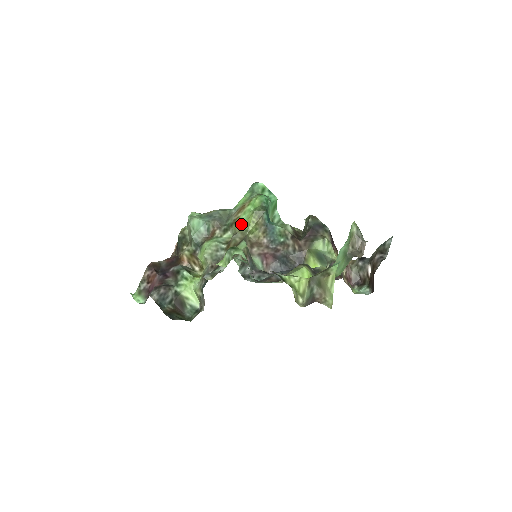
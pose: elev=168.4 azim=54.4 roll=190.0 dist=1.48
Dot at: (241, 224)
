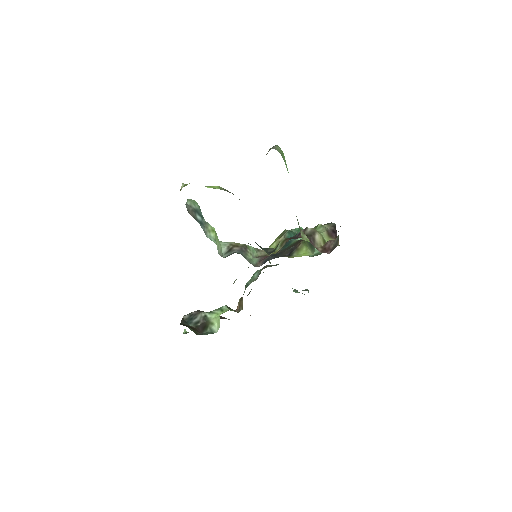
Dot at: occluded
